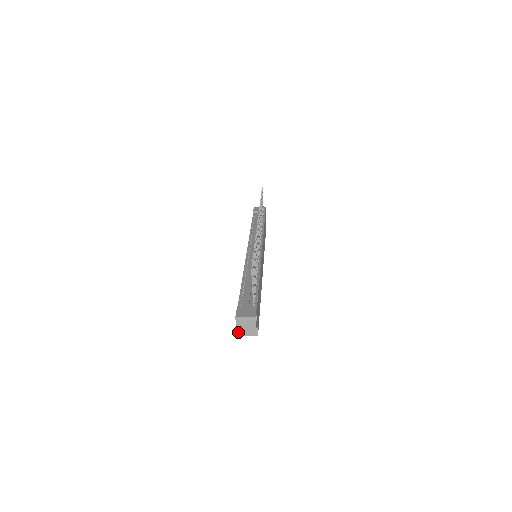
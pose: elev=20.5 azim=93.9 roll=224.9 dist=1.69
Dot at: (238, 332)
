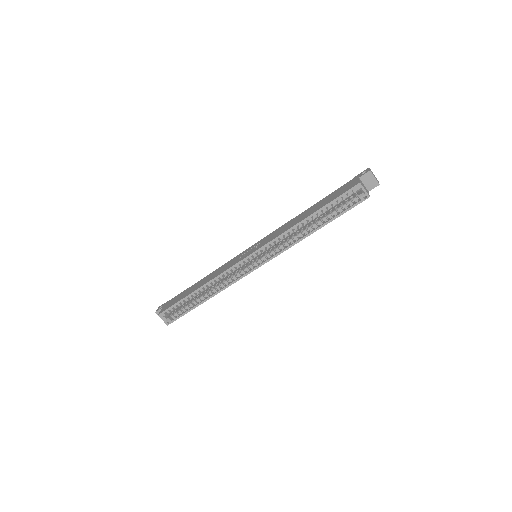
Dot at: (359, 181)
